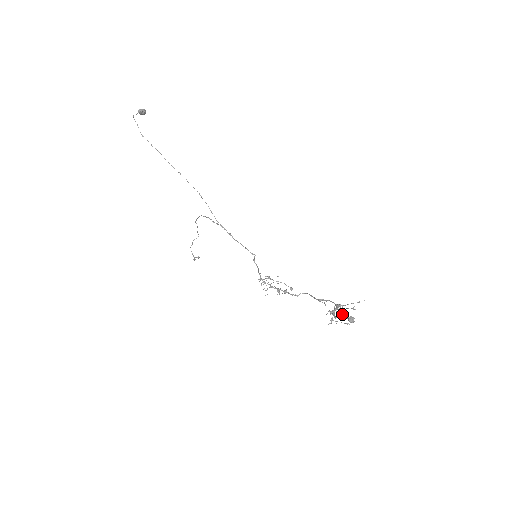
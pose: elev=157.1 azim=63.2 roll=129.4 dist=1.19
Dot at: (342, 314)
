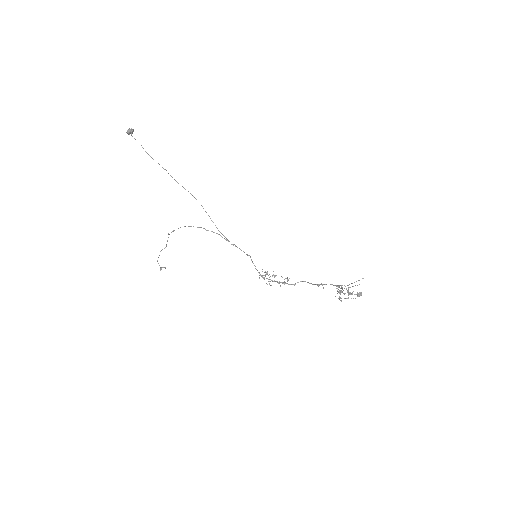
Dot at: occluded
